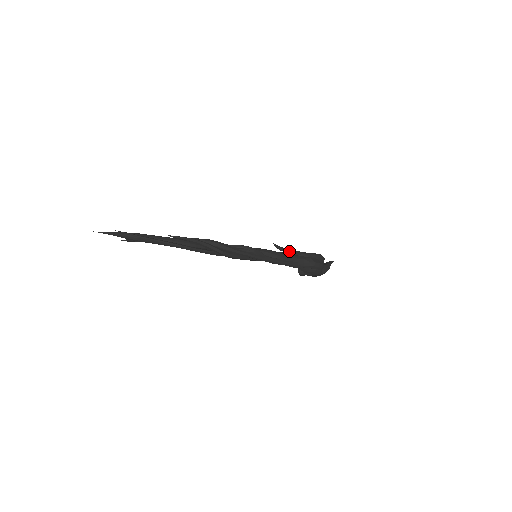
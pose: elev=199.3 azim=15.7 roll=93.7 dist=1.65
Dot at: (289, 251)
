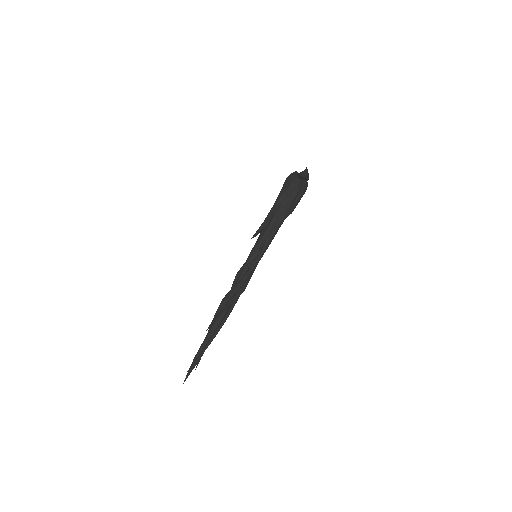
Dot at: (266, 222)
